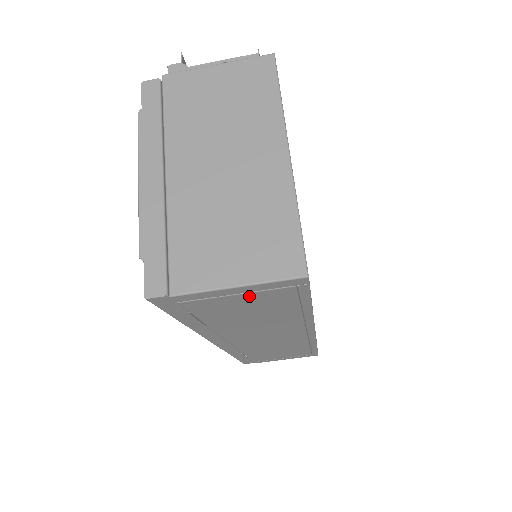
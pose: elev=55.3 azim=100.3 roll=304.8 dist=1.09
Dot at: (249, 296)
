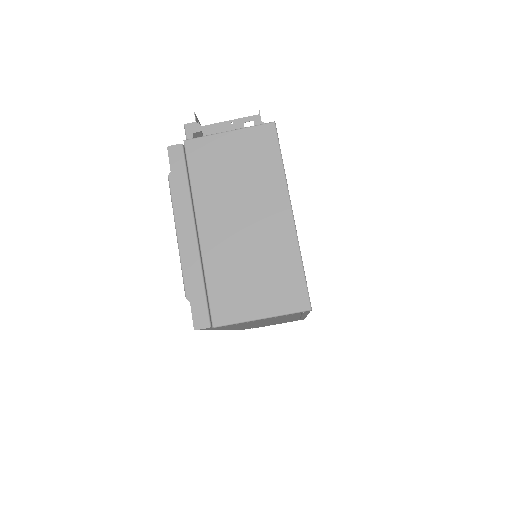
Dot at: (267, 319)
